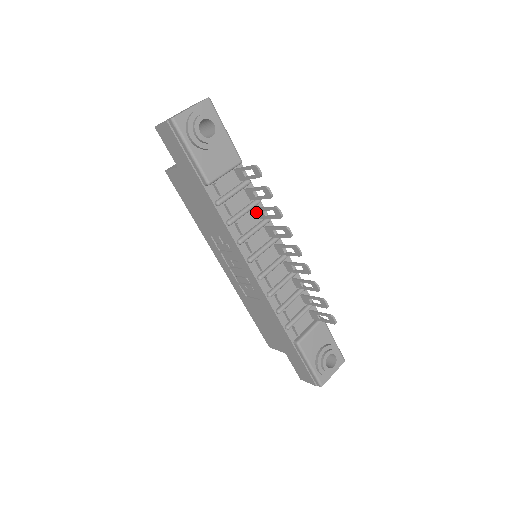
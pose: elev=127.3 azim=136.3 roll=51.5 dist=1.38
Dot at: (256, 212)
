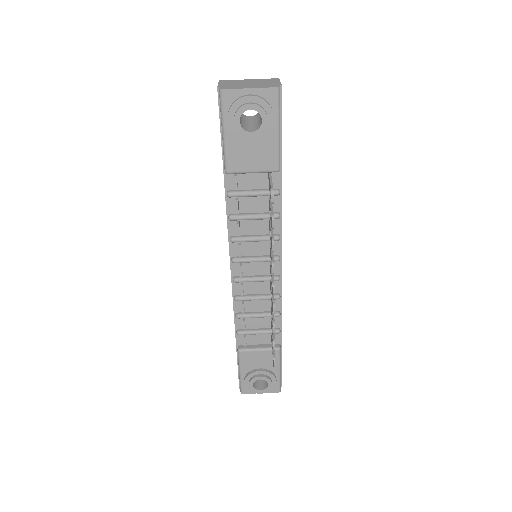
Dot at: (269, 224)
